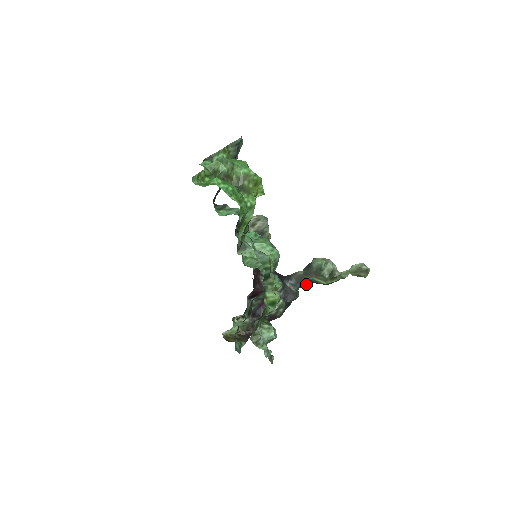
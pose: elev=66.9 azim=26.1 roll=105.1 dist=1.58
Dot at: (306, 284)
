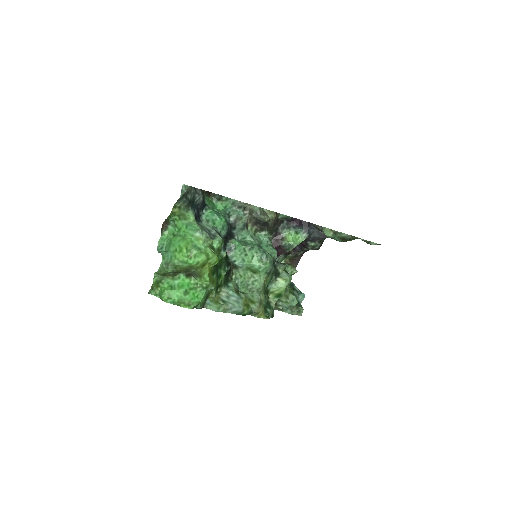
Dot at: occluded
